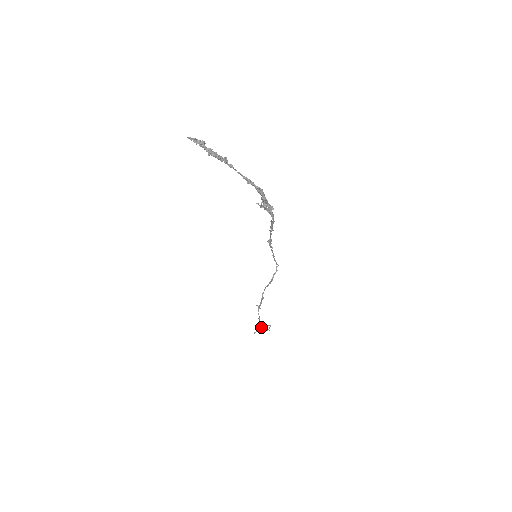
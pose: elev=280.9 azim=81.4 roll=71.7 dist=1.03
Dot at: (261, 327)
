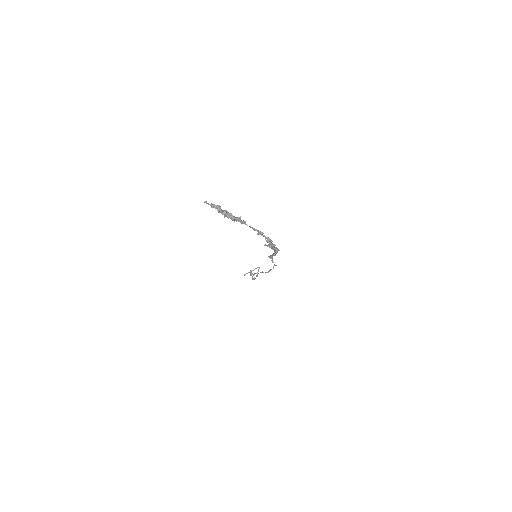
Dot at: occluded
